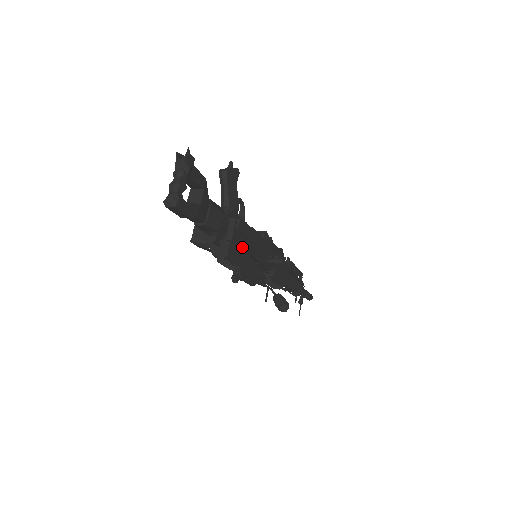
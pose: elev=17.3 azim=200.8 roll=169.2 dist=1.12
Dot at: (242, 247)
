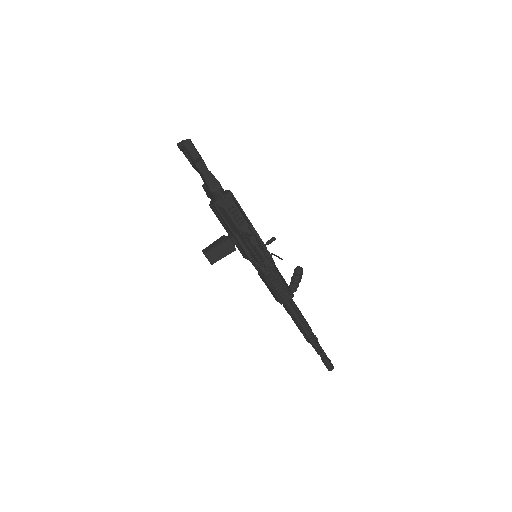
Dot at: (240, 207)
